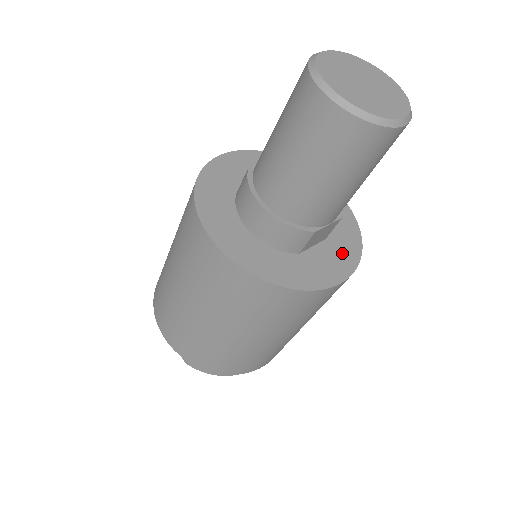
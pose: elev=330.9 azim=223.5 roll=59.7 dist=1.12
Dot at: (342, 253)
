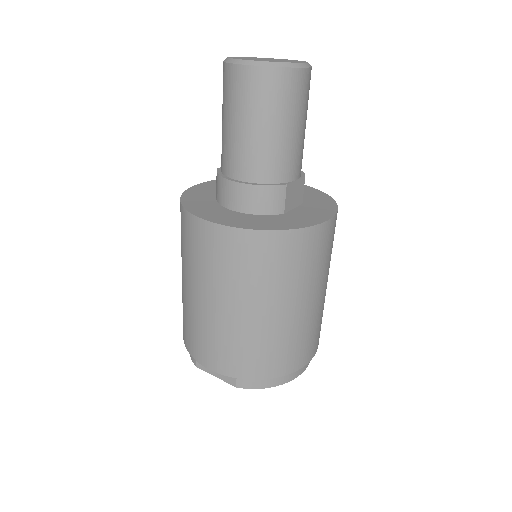
Dot at: (320, 207)
